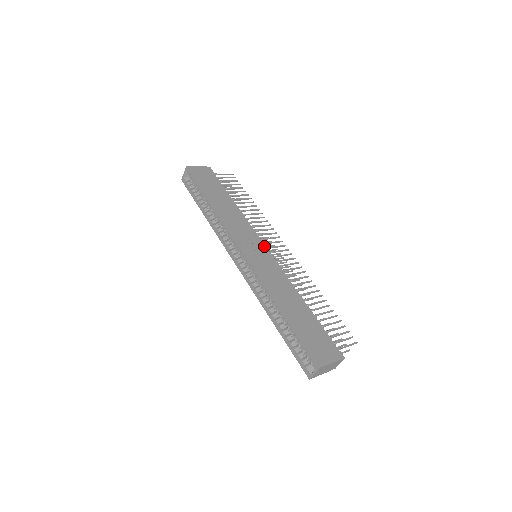
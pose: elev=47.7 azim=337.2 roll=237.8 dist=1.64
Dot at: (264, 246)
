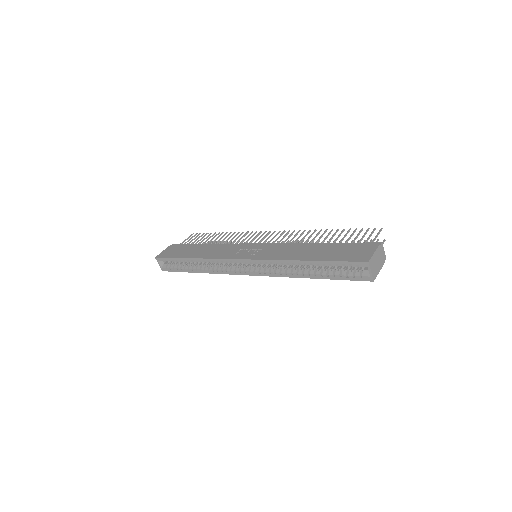
Dot at: (254, 244)
